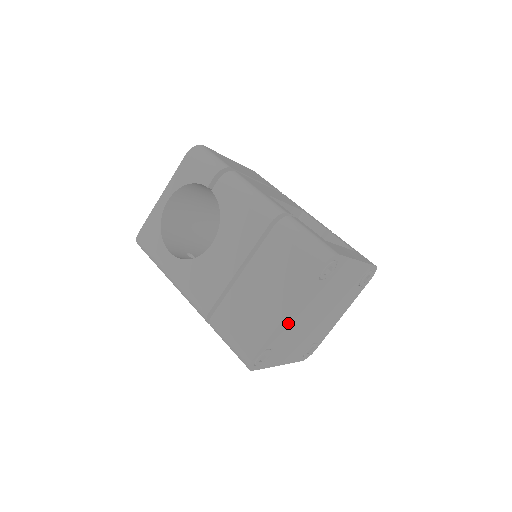
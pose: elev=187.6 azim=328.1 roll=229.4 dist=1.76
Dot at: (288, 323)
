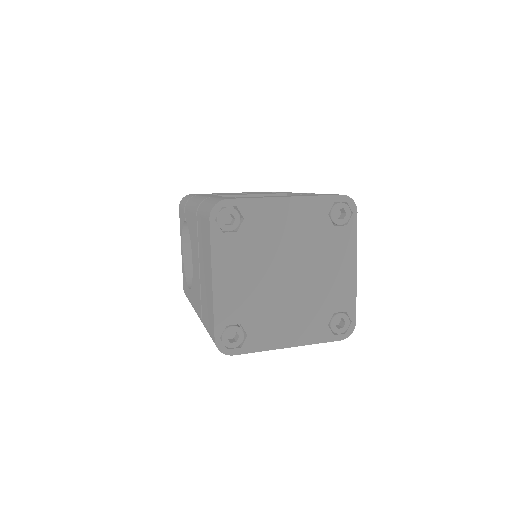
Dot at: (231, 291)
